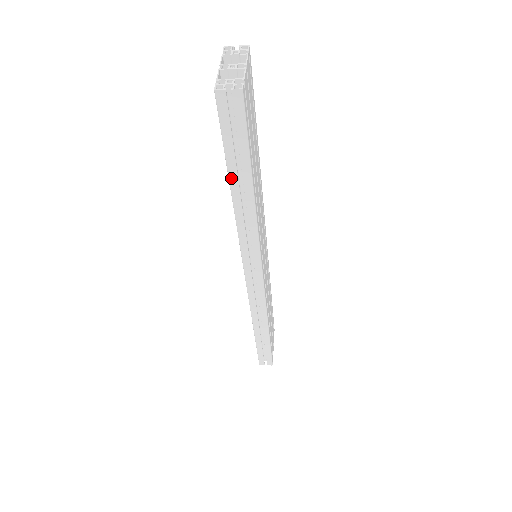
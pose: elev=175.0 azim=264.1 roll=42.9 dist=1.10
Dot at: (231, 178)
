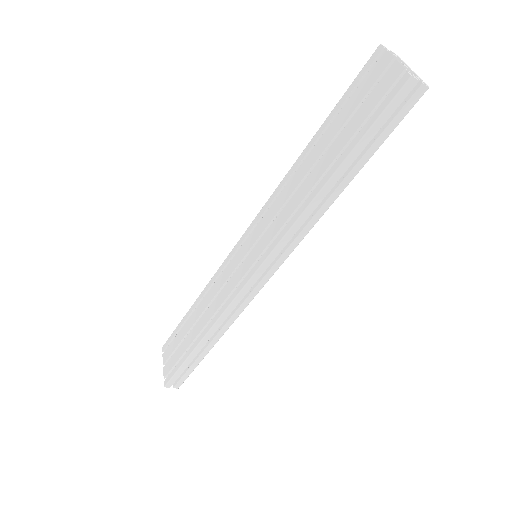
Dot at: (344, 164)
